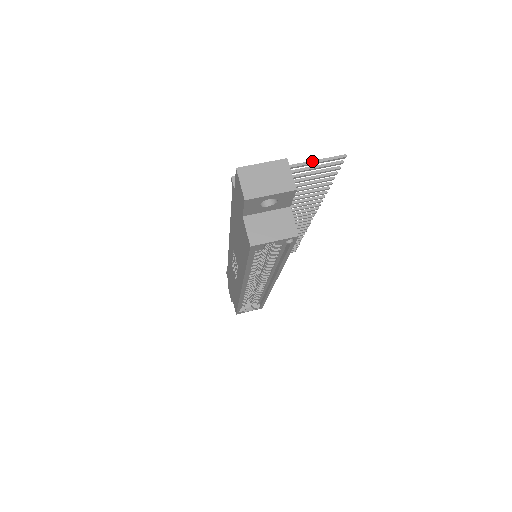
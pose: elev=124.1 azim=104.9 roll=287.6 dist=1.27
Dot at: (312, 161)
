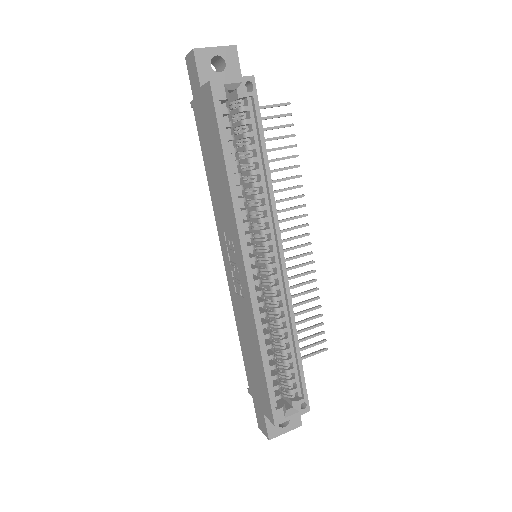
Dot at: (261, 106)
